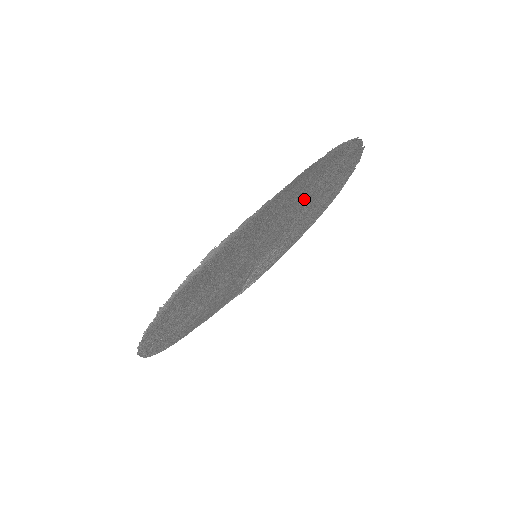
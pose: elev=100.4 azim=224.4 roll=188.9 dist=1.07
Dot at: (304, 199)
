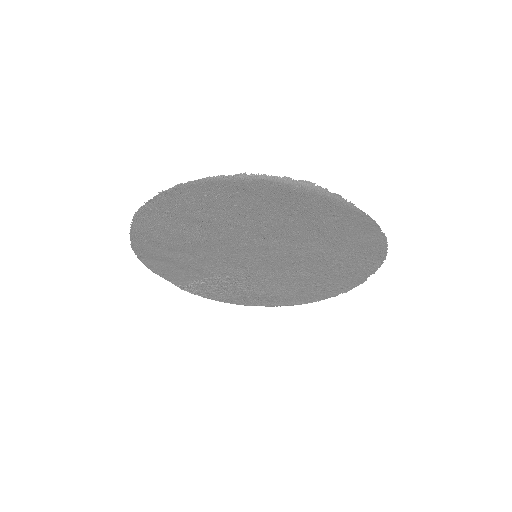
Dot at: (324, 256)
